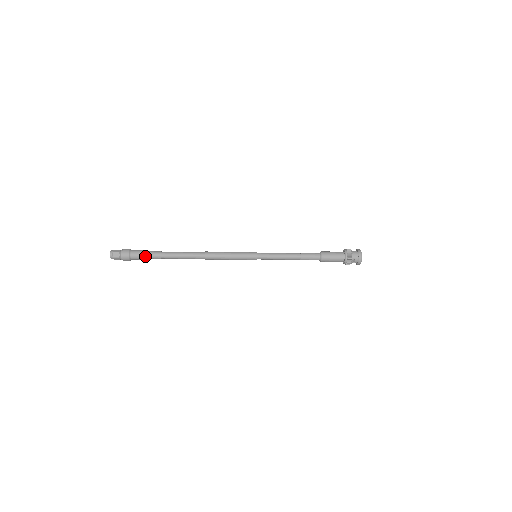
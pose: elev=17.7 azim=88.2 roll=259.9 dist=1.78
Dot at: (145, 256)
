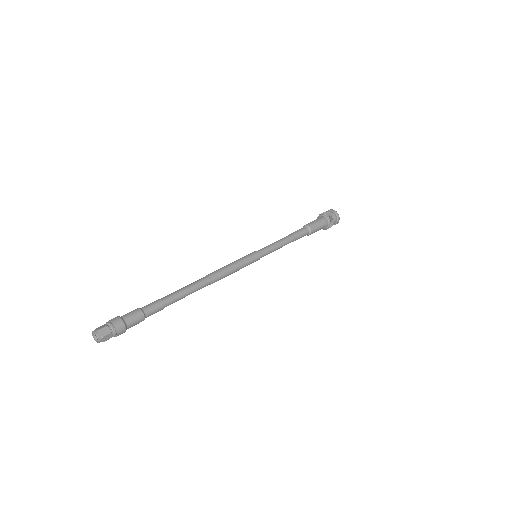
Dot at: occluded
